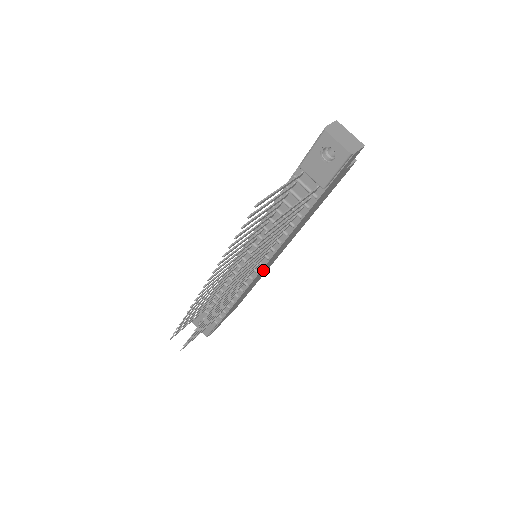
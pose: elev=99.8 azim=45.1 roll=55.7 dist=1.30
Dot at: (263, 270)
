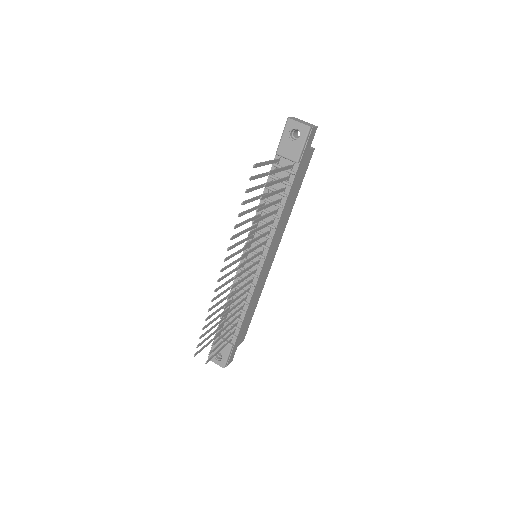
Dot at: (264, 269)
